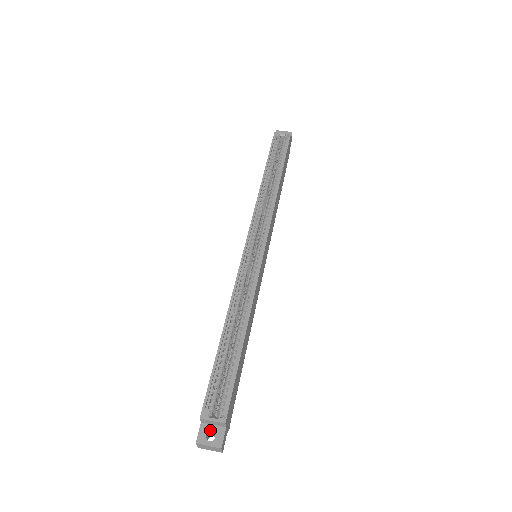
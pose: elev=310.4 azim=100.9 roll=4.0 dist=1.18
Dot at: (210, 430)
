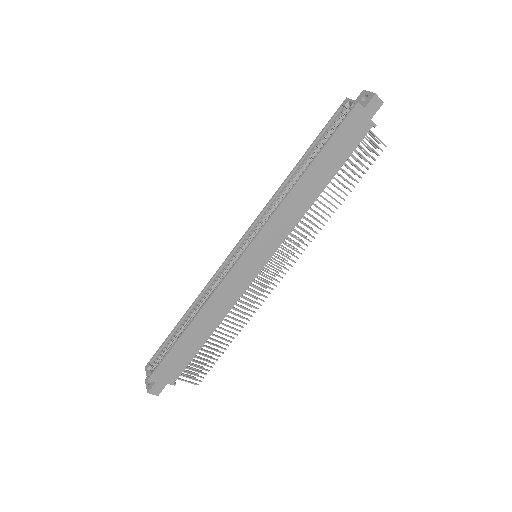
Dot at: occluded
